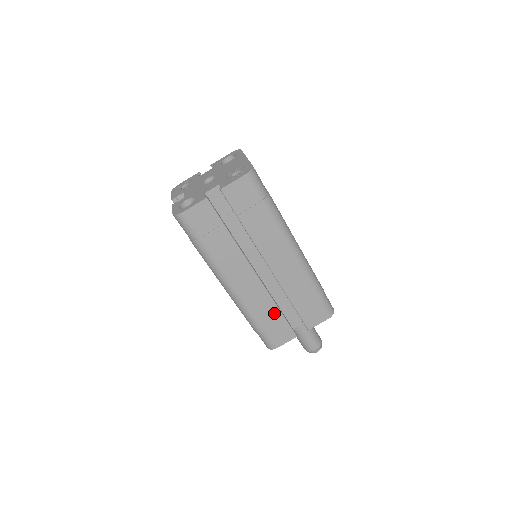
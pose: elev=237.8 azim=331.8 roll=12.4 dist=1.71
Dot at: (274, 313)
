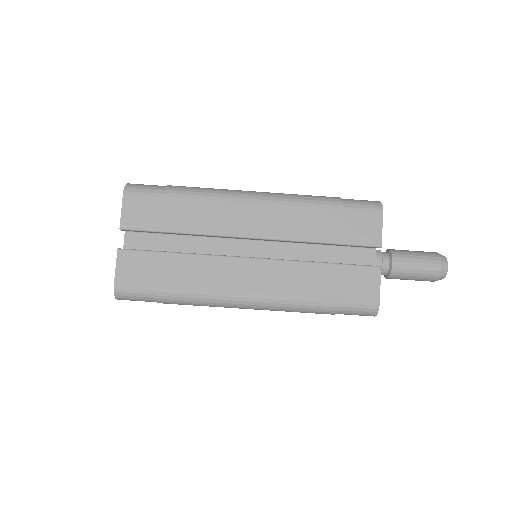
Dot at: (321, 272)
